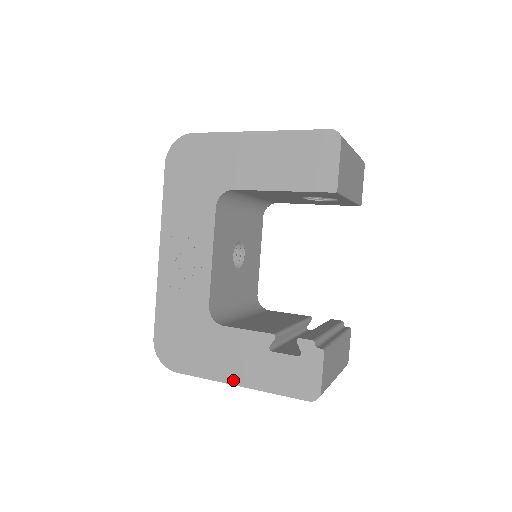
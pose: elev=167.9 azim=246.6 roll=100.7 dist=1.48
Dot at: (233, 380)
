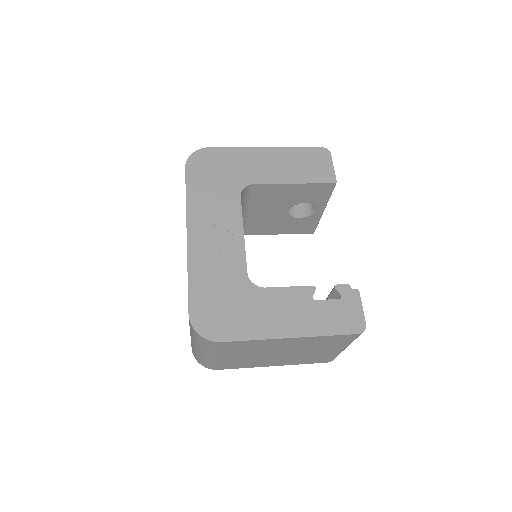
Dot at: (285, 334)
